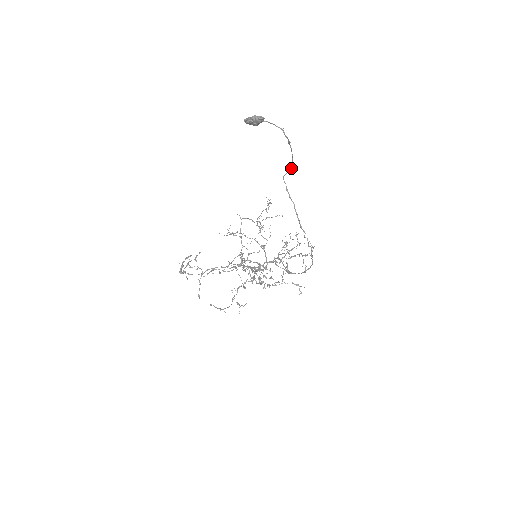
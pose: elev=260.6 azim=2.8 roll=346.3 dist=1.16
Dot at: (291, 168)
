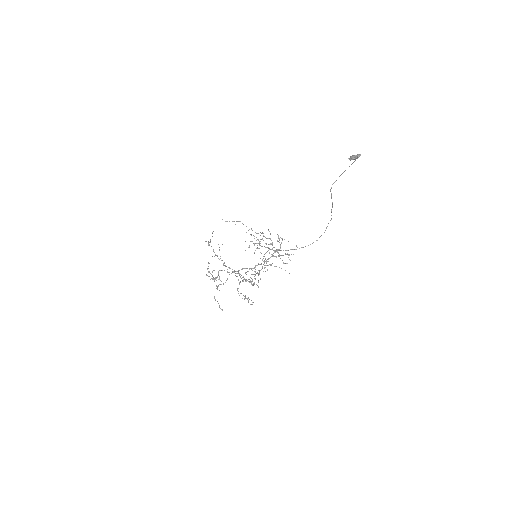
Dot at: occluded
